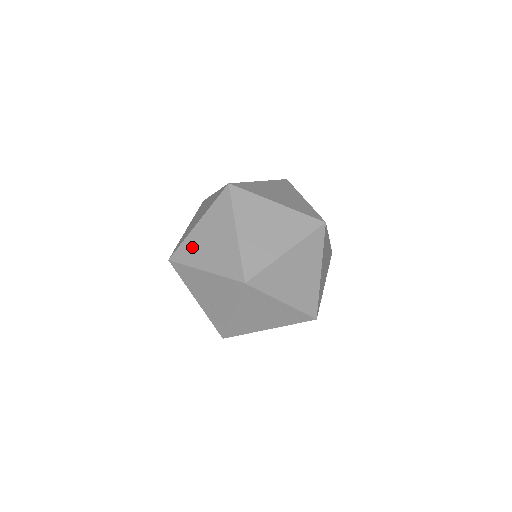
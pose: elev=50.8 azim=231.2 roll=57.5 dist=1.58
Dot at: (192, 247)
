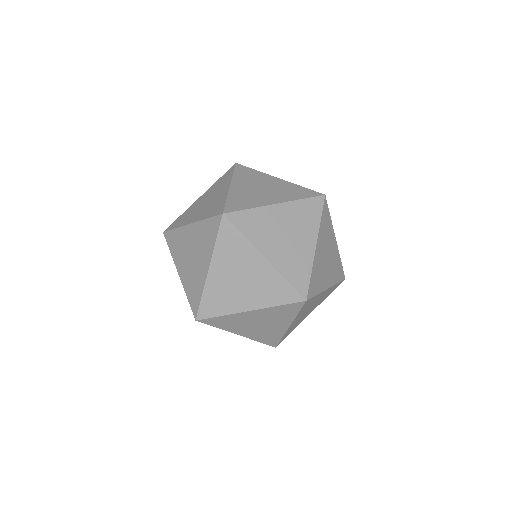
Dot at: (187, 214)
